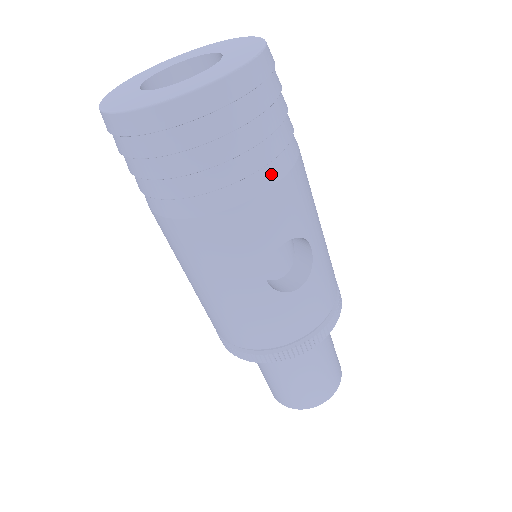
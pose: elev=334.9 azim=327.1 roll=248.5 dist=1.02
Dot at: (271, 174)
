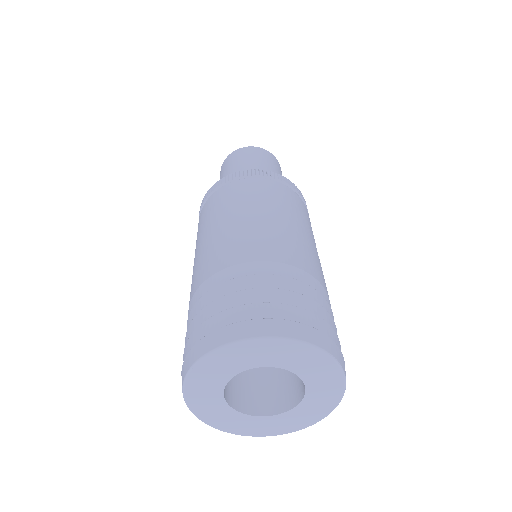
Dot at: occluded
